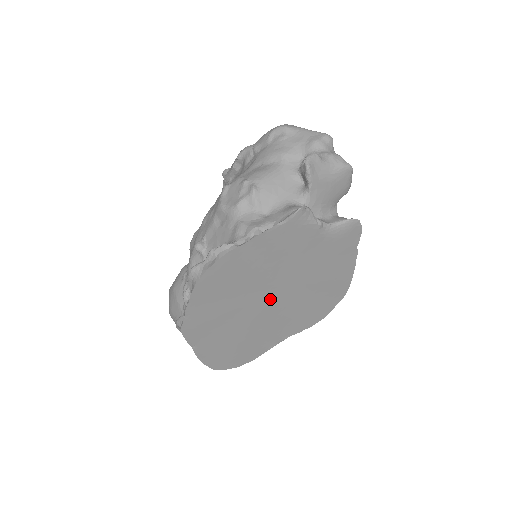
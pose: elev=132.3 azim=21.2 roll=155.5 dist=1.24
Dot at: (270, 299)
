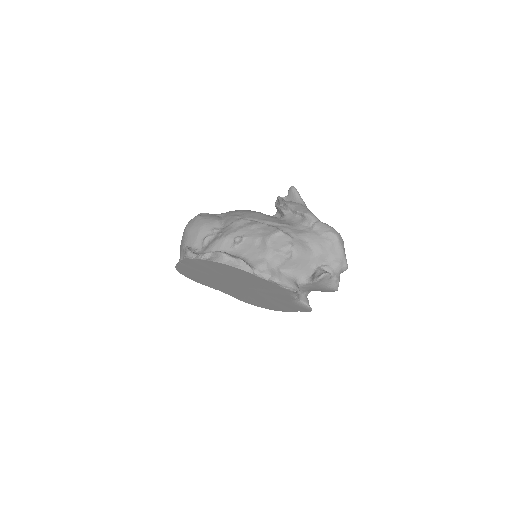
Dot at: (239, 286)
